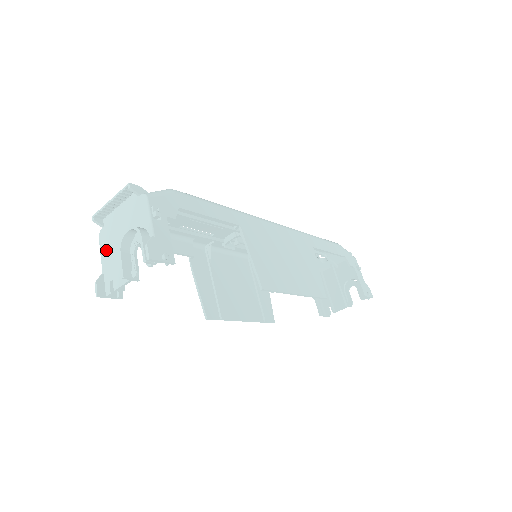
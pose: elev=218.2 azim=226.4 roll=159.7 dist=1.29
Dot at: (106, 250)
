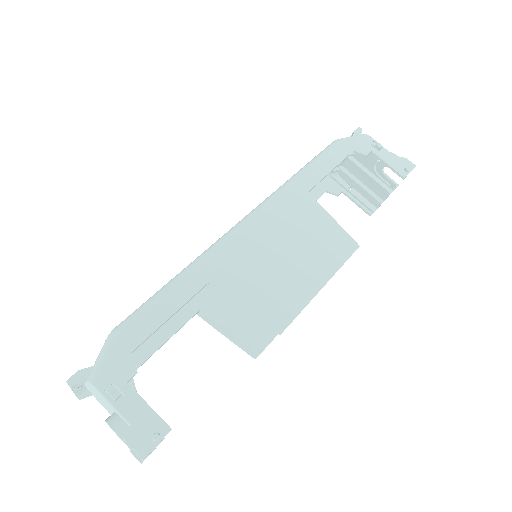
Dot at: occluded
